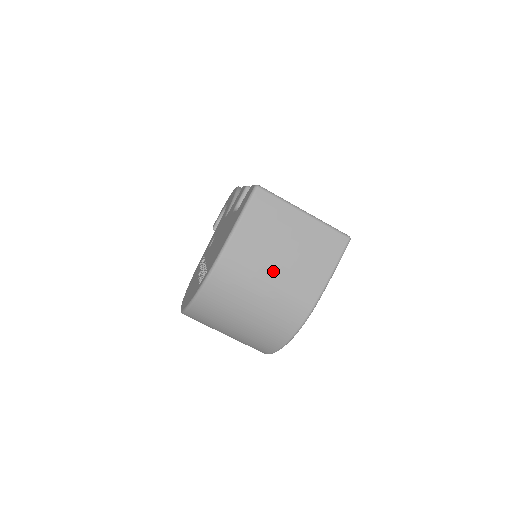
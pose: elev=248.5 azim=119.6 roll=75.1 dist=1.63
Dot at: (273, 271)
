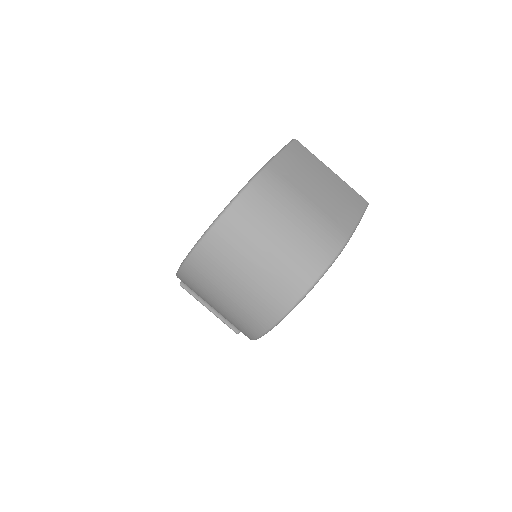
Dot at: (312, 195)
